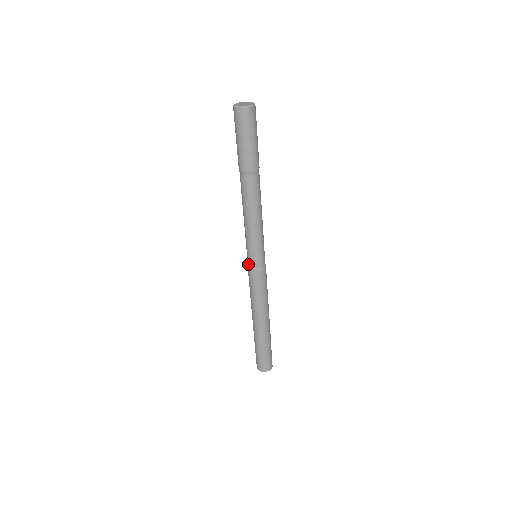
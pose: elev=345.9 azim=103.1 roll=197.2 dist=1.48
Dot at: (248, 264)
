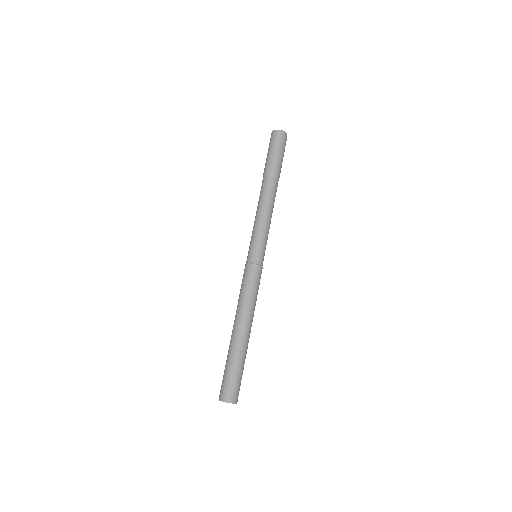
Dot at: (247, 260)
